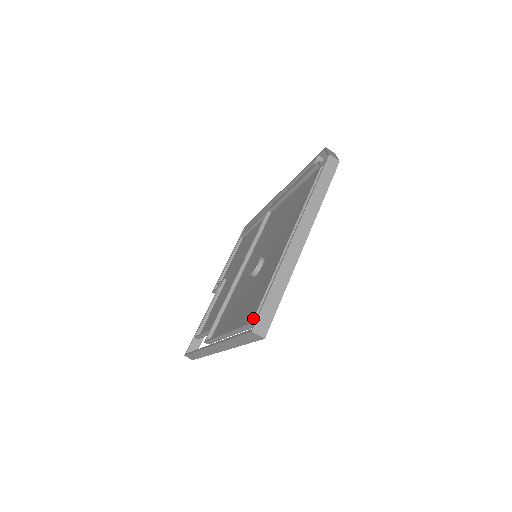
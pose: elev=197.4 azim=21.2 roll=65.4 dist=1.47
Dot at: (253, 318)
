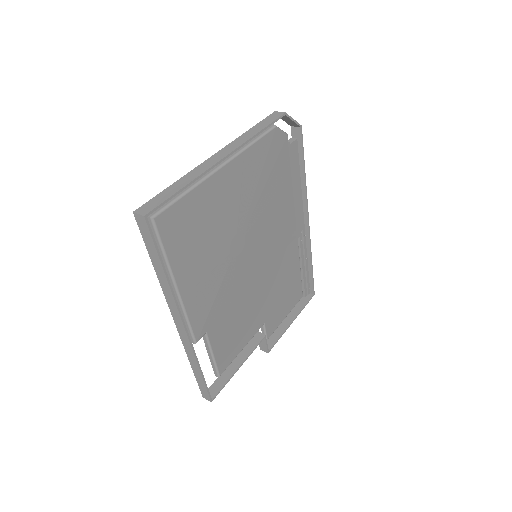
Dot at: occluded
